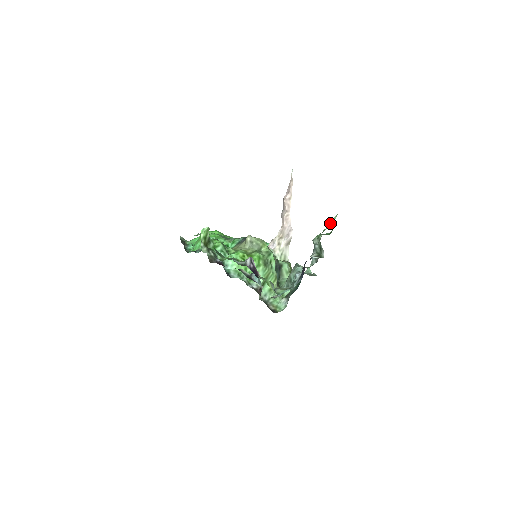
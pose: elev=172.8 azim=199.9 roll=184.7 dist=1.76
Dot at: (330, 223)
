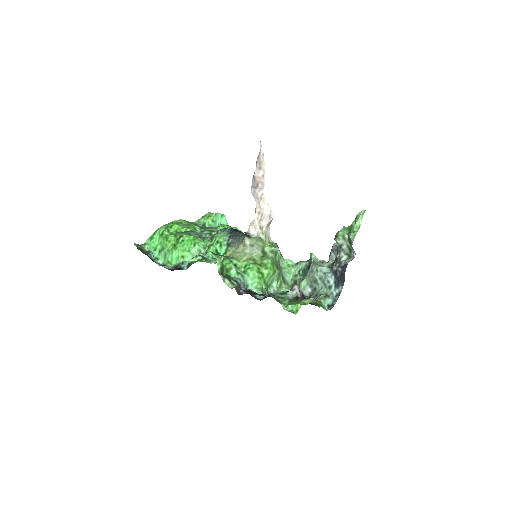
Dot at: (357, 223)
